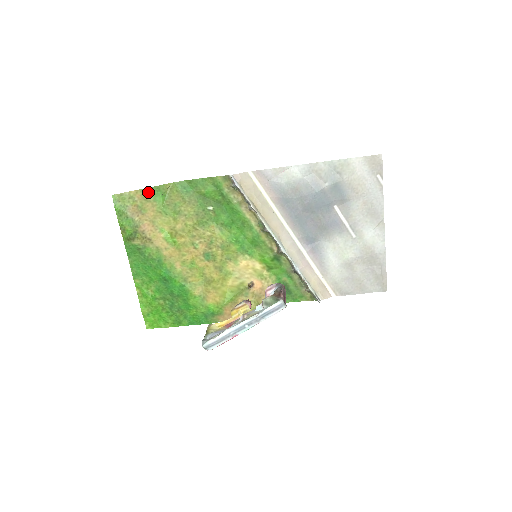
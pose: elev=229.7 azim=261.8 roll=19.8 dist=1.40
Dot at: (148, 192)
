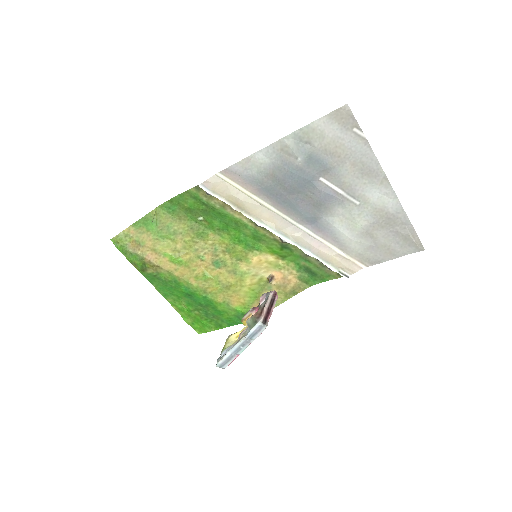
Dot at: (139, 225)
